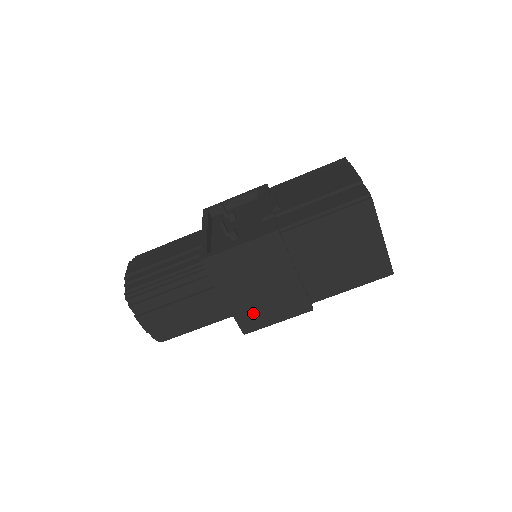
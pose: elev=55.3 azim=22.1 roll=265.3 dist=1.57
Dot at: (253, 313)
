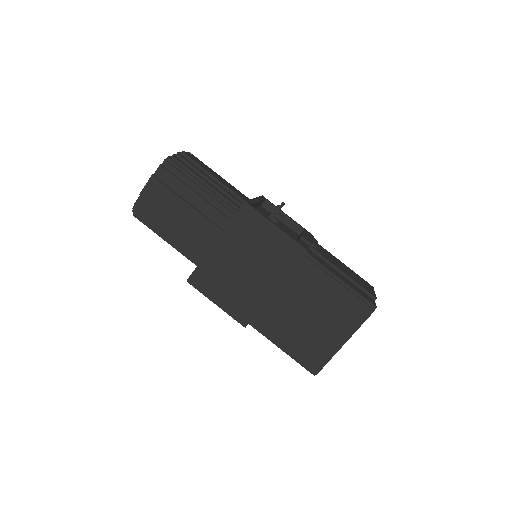
Dot at: (214, 276)
